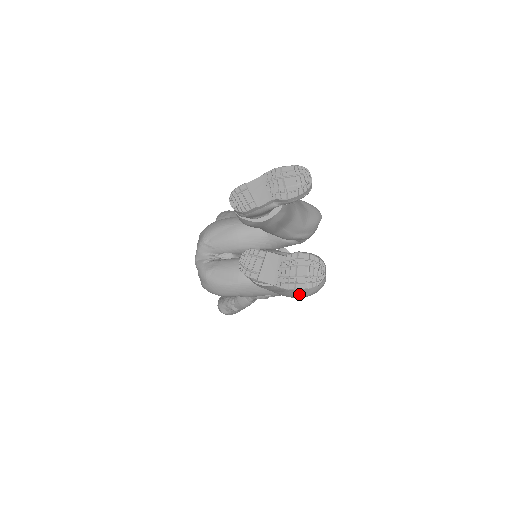
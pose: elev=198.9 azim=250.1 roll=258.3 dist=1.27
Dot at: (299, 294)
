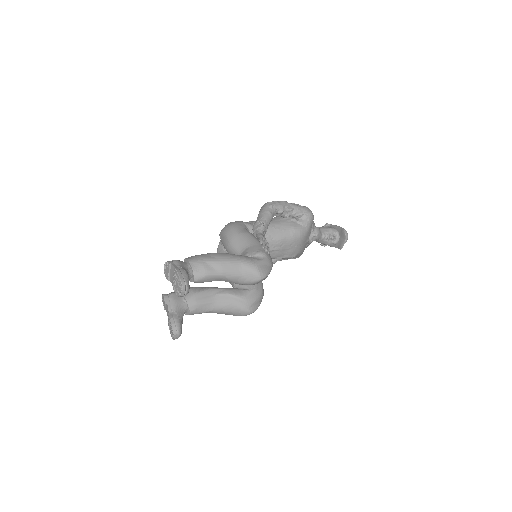
Dot at: occluded
